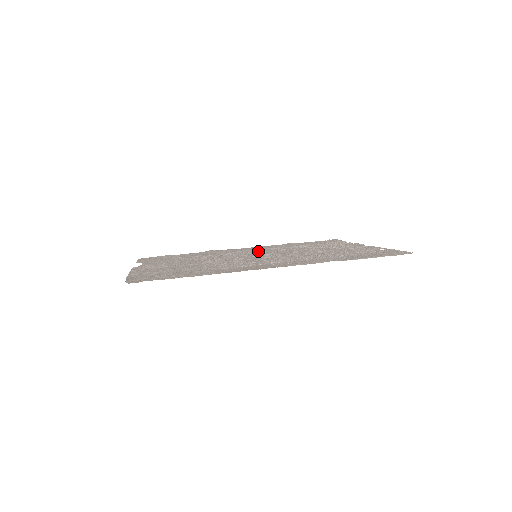
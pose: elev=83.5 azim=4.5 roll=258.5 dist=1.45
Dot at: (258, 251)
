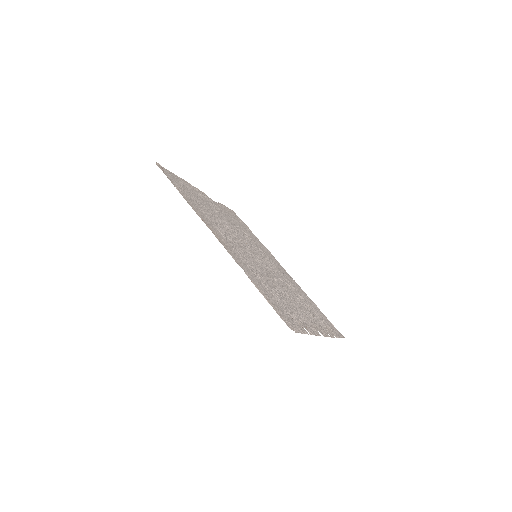
Dot at: (275, 268)
